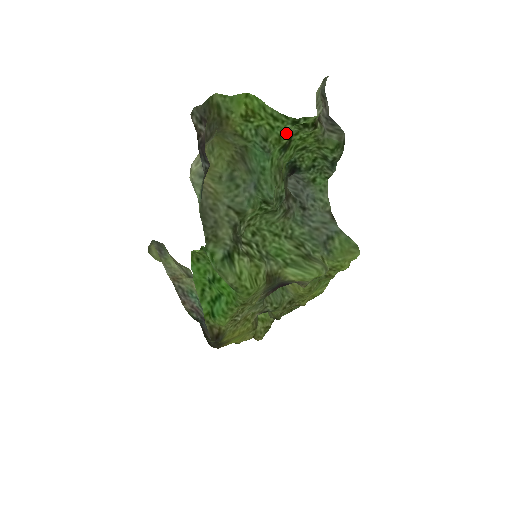
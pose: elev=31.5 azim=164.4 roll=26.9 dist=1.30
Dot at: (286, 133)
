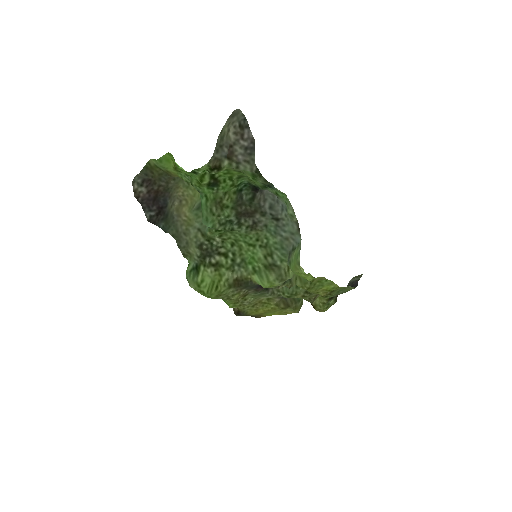
Dot at: (202, 177)
